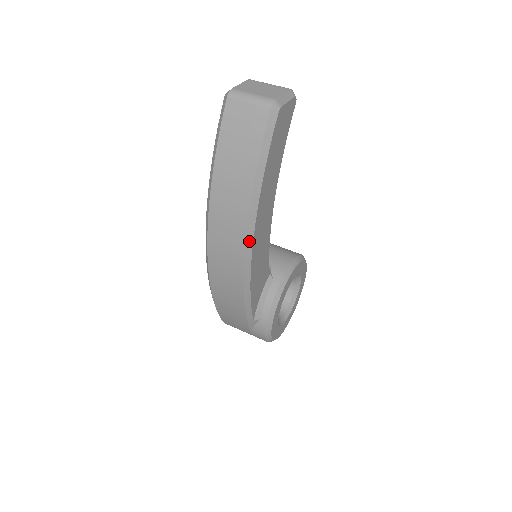
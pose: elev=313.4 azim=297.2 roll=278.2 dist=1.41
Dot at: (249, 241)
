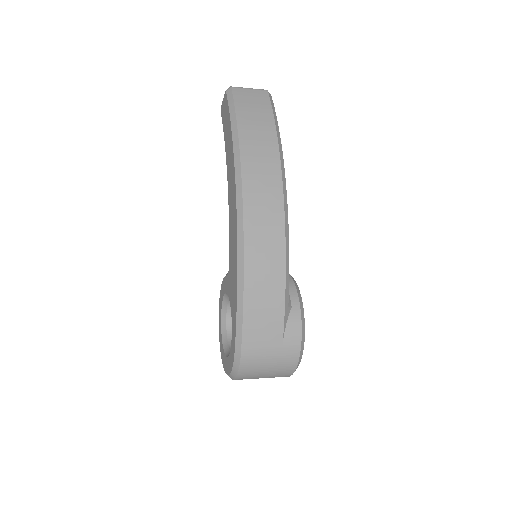
Dot at: (283, 178)
